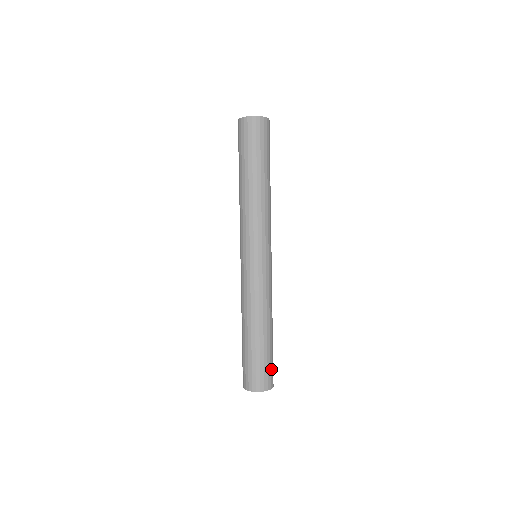
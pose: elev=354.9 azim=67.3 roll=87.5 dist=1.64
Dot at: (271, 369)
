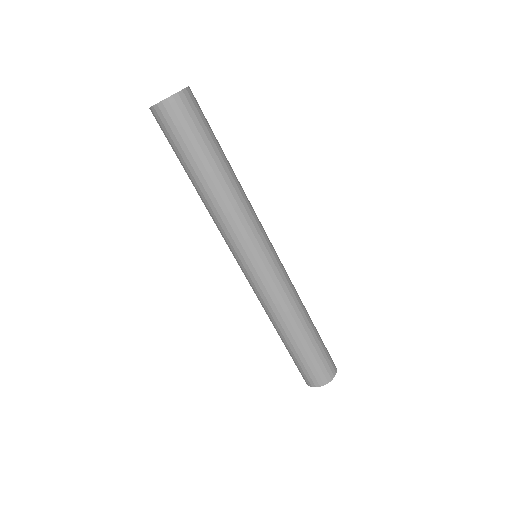
Dot at: (328, 355)
